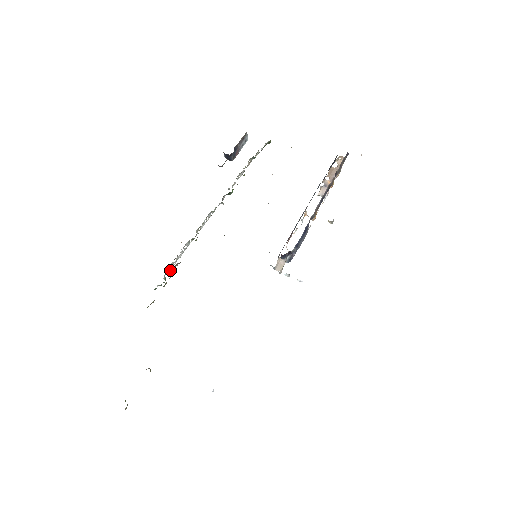
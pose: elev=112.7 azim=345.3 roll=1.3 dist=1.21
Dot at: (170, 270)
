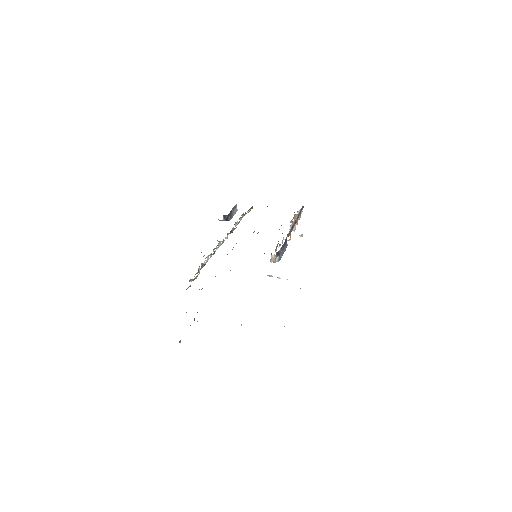
Dot at: (198, 271)
